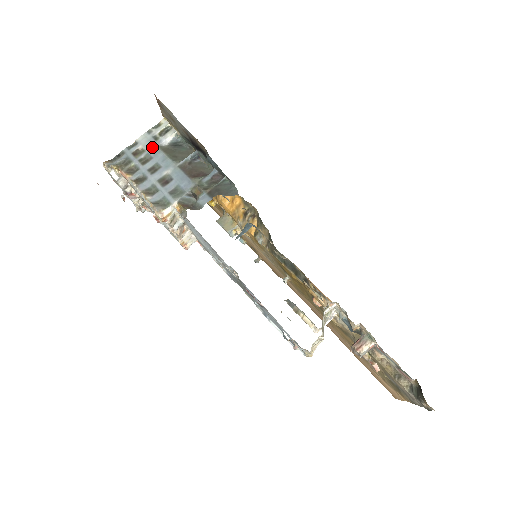
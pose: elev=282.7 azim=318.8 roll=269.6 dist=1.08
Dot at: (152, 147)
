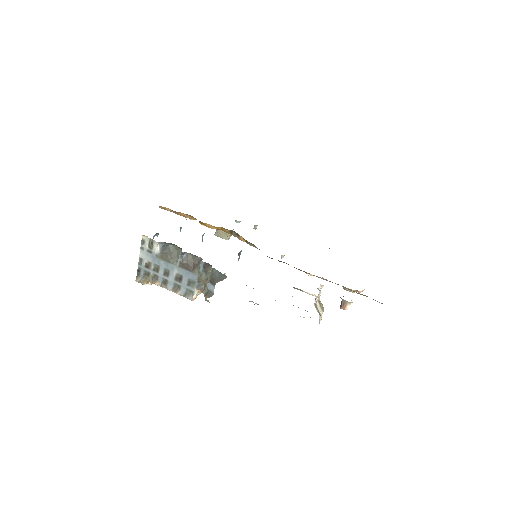
Dot at: (153, 259)
